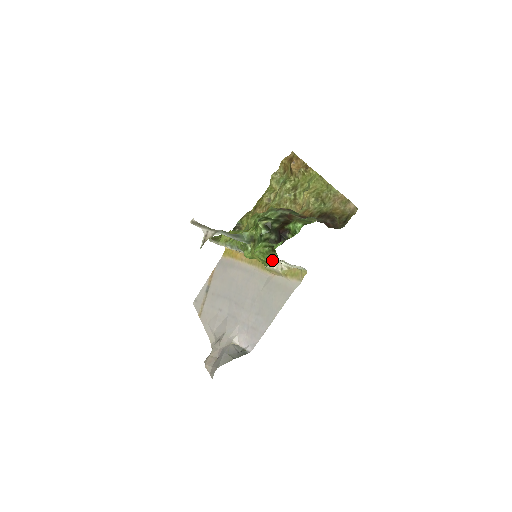
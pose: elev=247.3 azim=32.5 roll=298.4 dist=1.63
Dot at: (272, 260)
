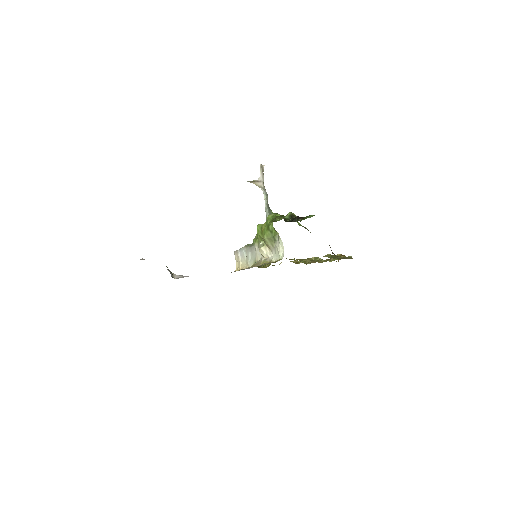
Dot at: occluded
